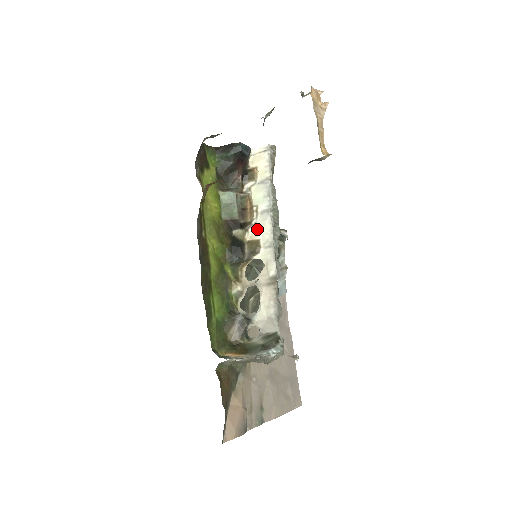
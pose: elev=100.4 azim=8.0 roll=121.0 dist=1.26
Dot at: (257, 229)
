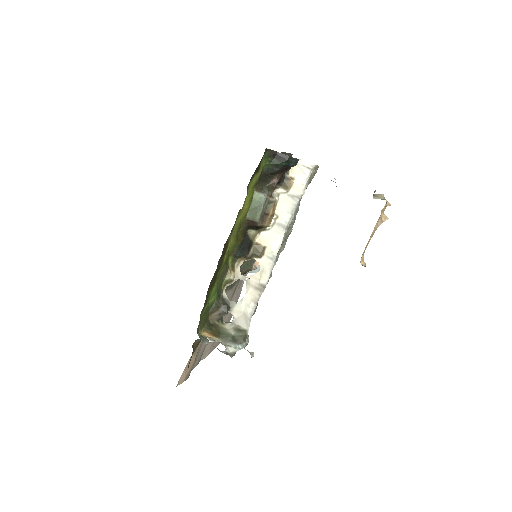
Dot at: (268, 236)
